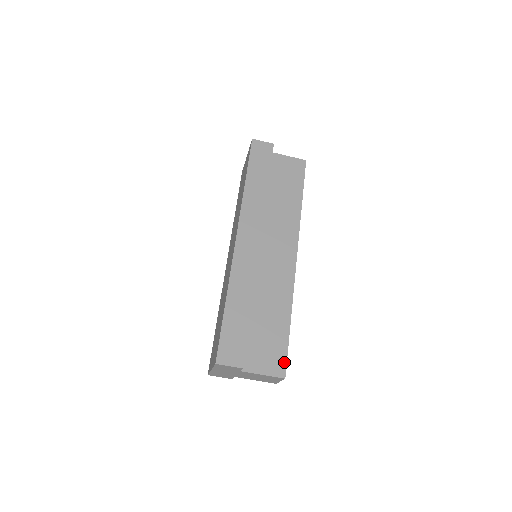
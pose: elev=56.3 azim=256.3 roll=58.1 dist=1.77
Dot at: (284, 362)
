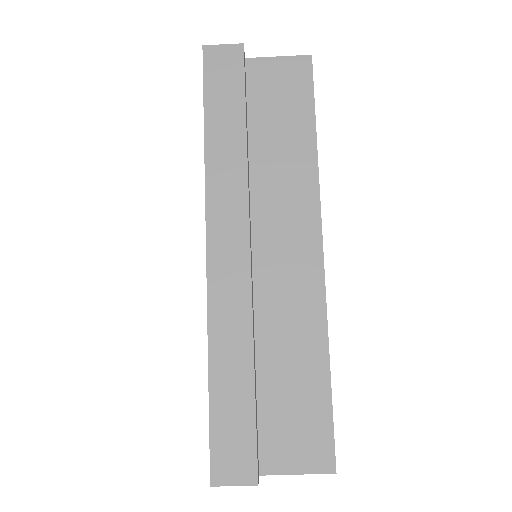
Dot at: (330, 445)
